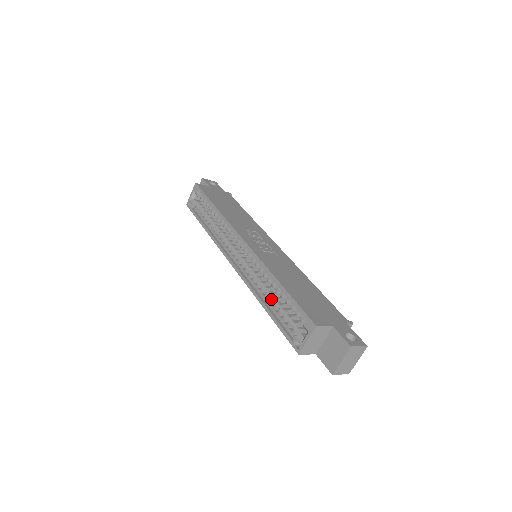
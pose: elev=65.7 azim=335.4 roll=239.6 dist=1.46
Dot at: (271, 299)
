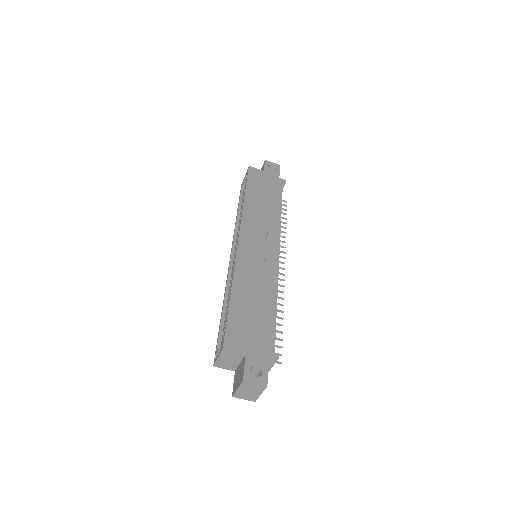
Dot at: occluded
